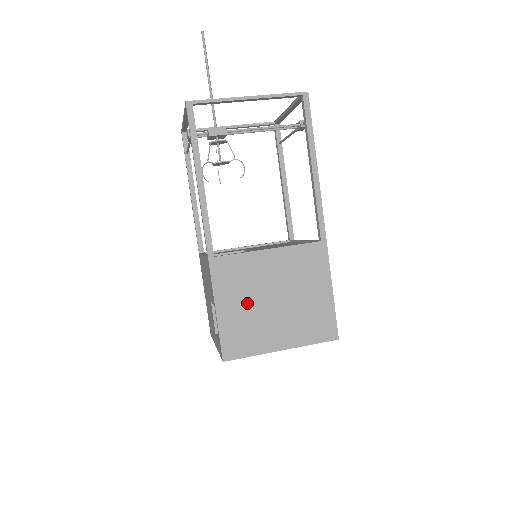
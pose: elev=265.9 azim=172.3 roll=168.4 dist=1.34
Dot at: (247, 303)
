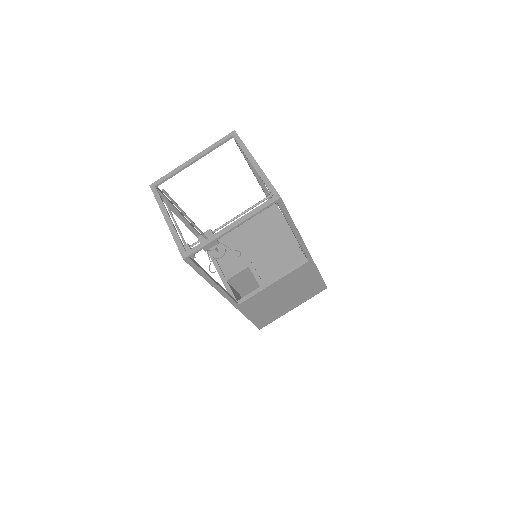
Dot at: (266, 307)
